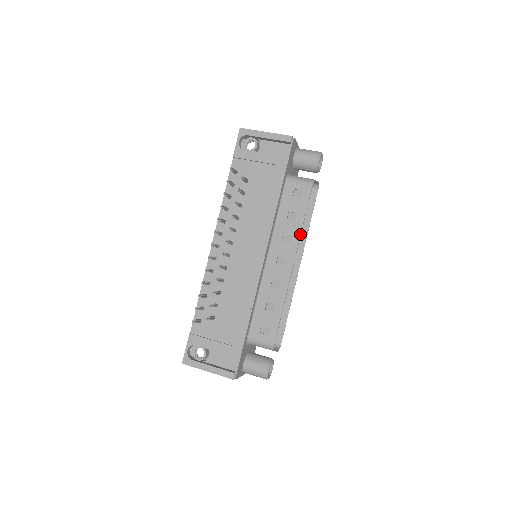
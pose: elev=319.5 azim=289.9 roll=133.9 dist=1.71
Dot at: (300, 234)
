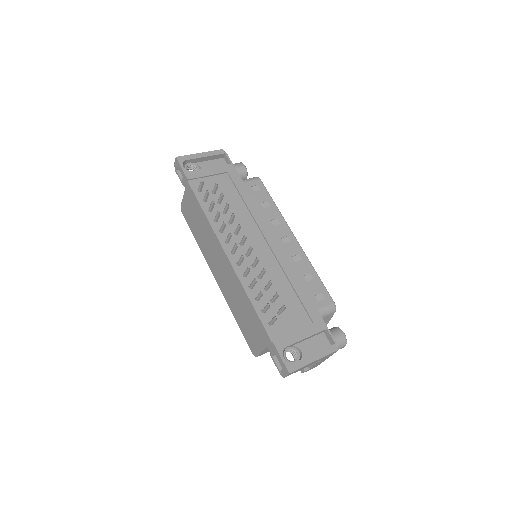
Dot at: (281, 214)
